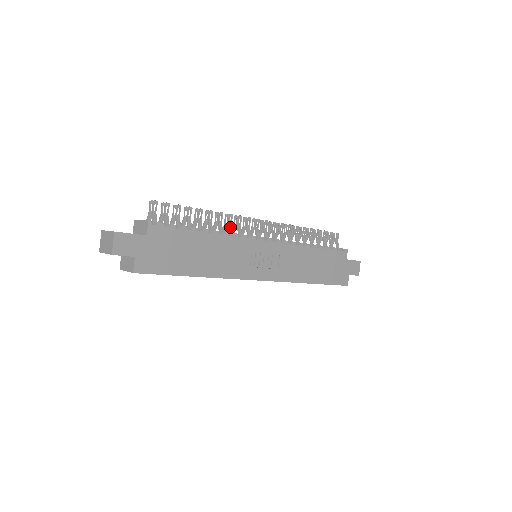
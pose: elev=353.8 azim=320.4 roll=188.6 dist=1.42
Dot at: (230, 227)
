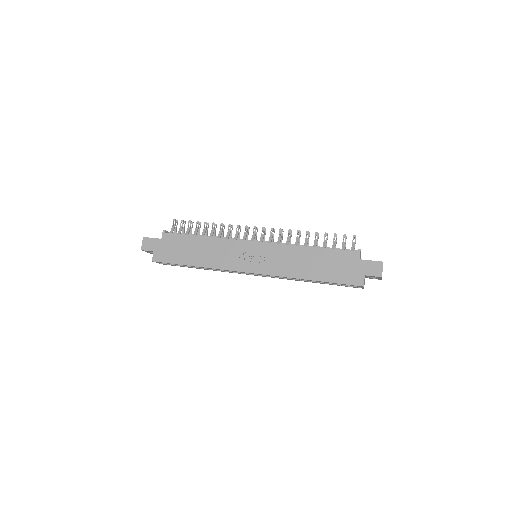
Dot at: (228, 233)
